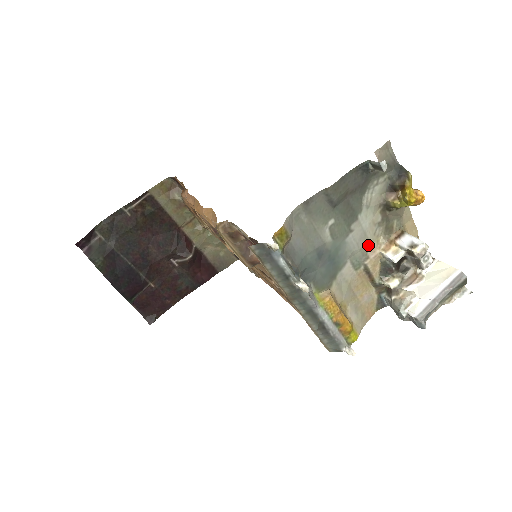
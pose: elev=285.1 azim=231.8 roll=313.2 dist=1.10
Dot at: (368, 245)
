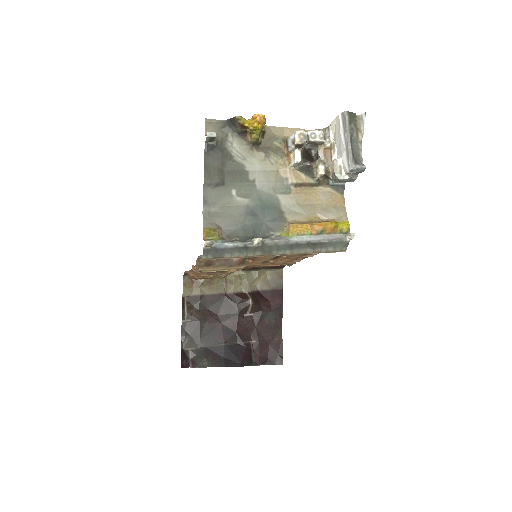
Dot at: (277, 174)
